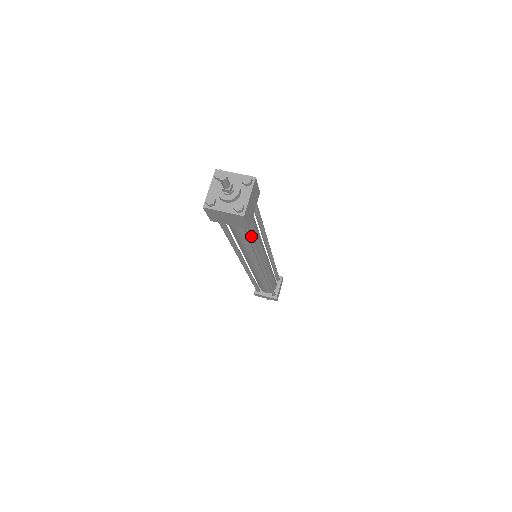
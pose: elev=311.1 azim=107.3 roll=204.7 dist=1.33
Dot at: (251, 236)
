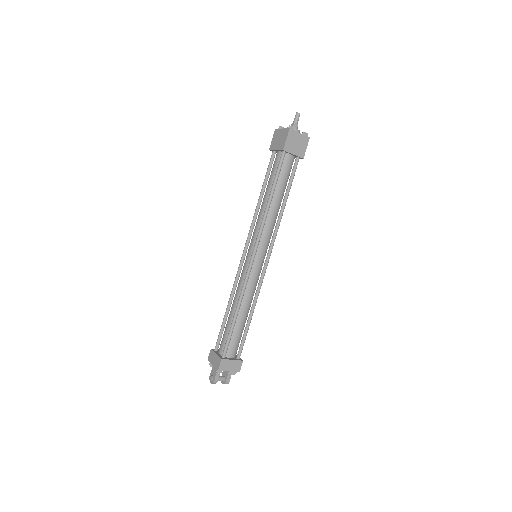
Dot at: (277, 174)
